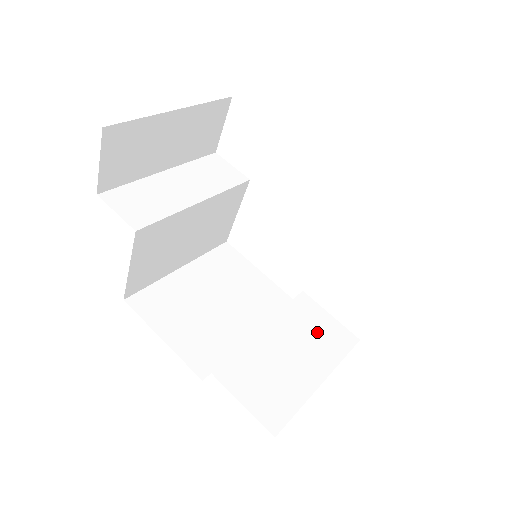
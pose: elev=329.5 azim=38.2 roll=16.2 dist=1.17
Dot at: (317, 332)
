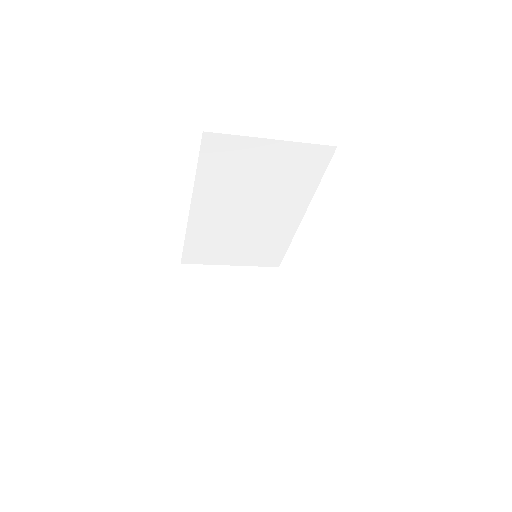
Dot at: occluded
